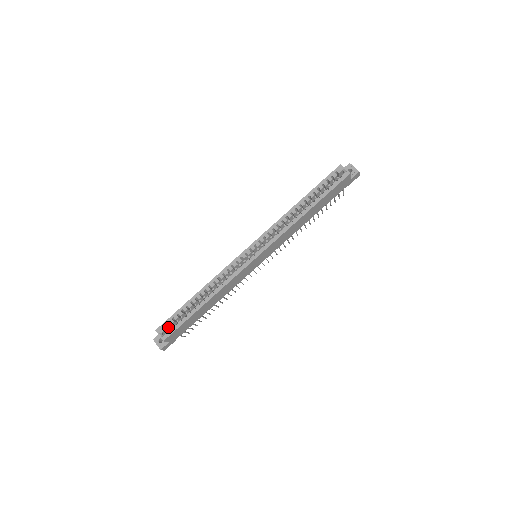
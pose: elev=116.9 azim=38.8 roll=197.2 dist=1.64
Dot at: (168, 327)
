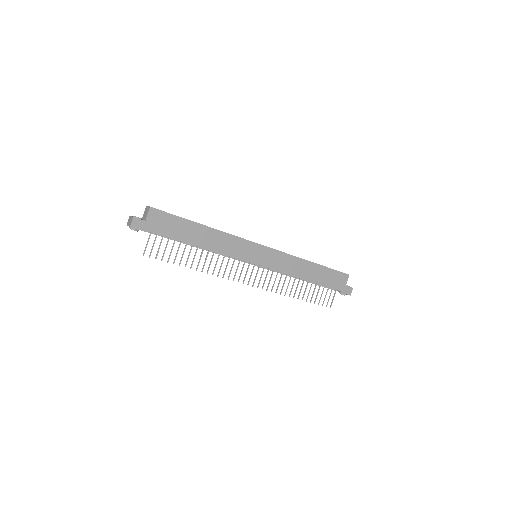
Dot at: occluded
